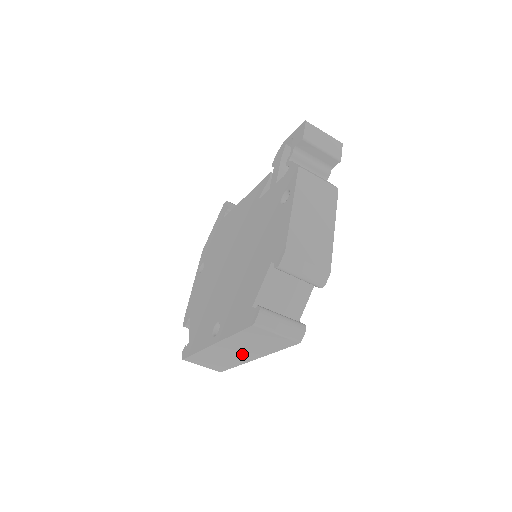
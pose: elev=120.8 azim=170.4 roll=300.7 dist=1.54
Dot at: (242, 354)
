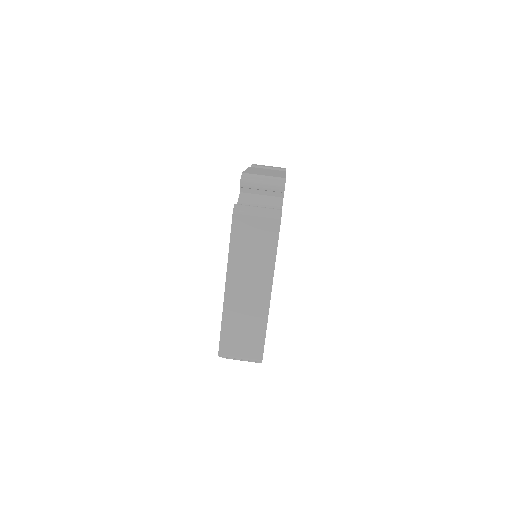
Dot at: (256, 289)
